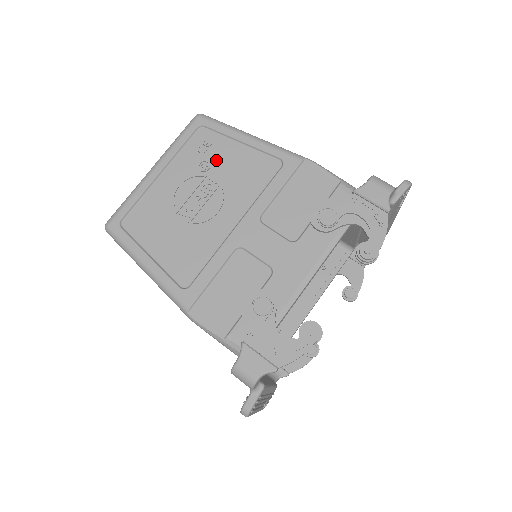
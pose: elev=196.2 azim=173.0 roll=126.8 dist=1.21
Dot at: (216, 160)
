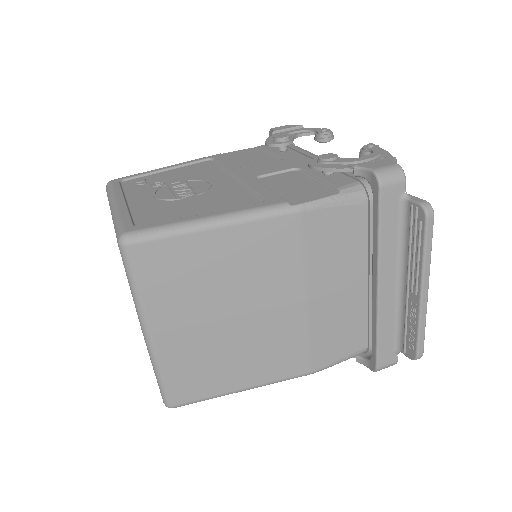
Dot at: (162, 180)
